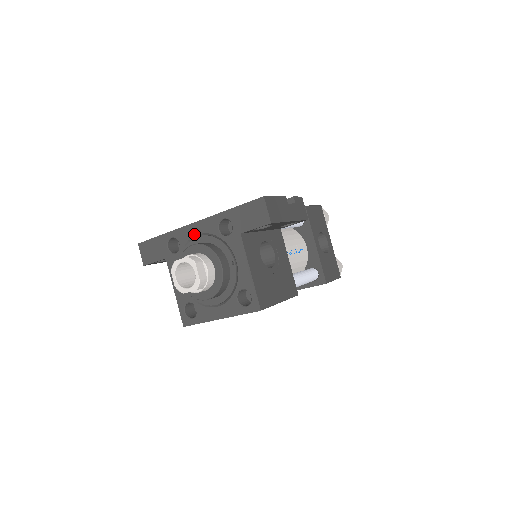
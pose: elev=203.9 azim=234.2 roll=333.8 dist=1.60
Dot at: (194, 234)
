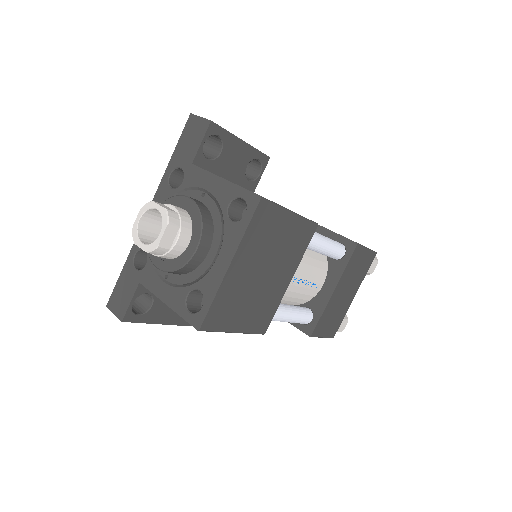
Dot at: occluded
